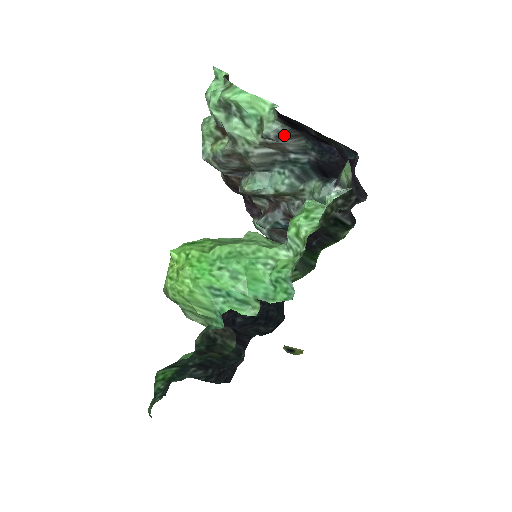
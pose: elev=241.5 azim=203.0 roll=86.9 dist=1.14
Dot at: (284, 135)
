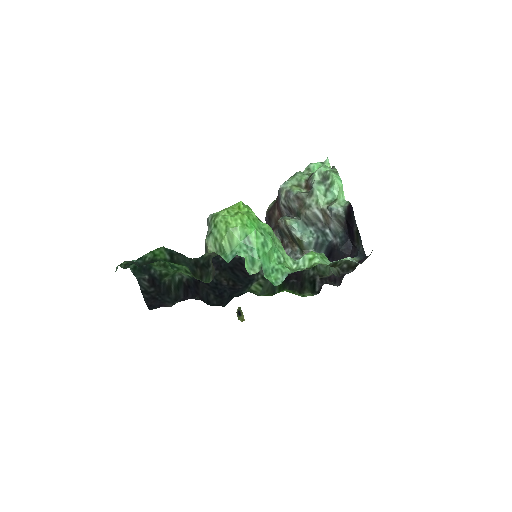
Dot at: (338, 217)
